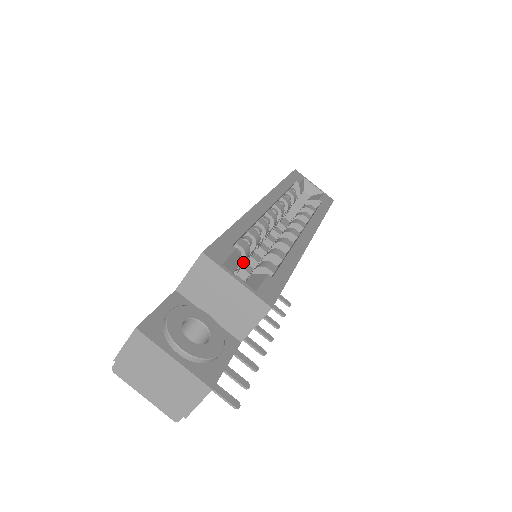
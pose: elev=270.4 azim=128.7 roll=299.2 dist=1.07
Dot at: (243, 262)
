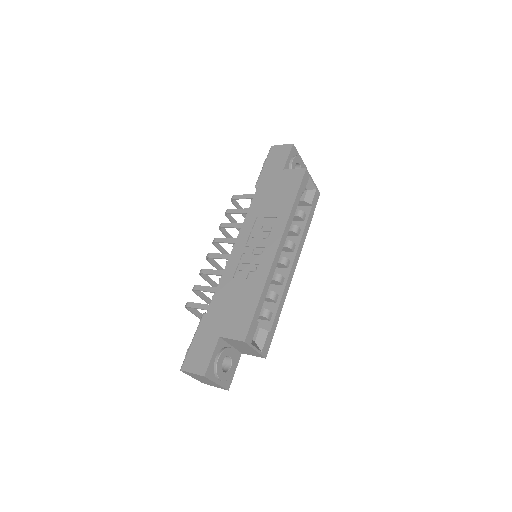
Dot at: occluded
